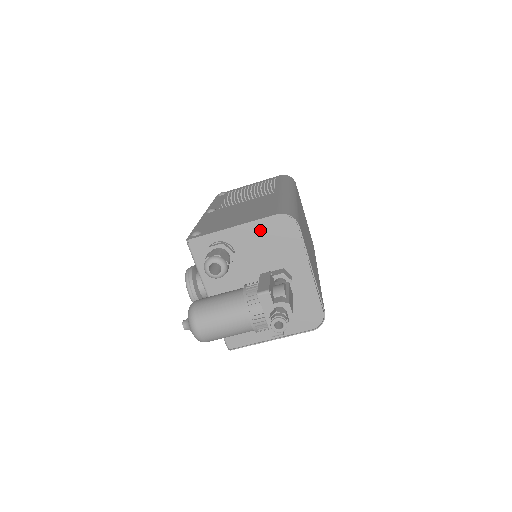
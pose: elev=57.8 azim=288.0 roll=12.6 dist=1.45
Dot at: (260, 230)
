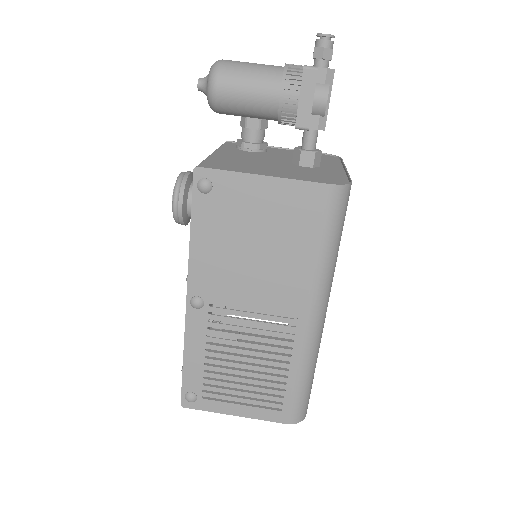
Dot at: occluded
